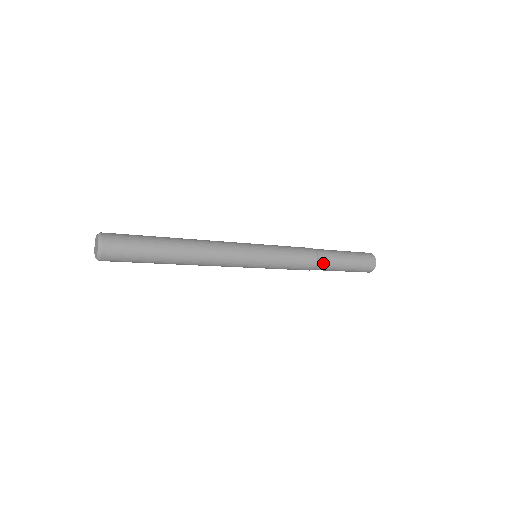
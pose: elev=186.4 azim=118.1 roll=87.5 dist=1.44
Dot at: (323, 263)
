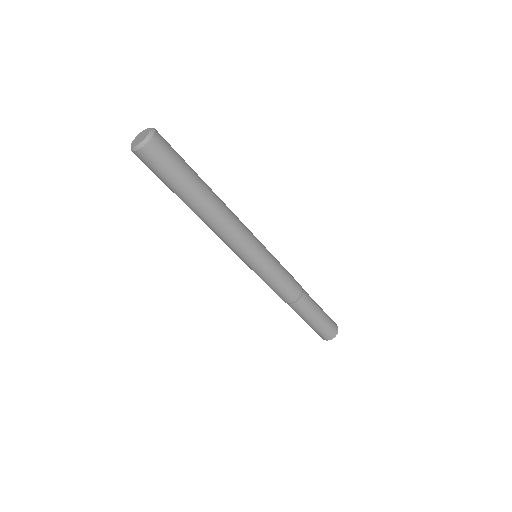
Dot at: (306, 294)
